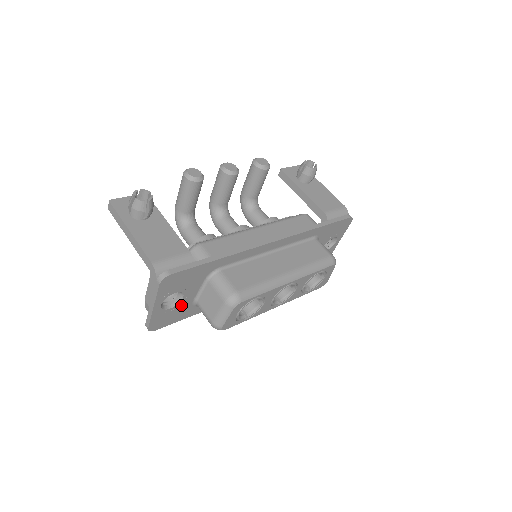
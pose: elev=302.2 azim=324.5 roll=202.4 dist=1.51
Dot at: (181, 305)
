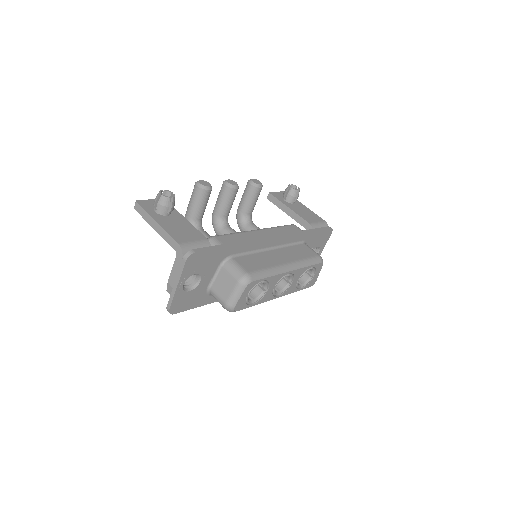
Dot at: (197, 290)
